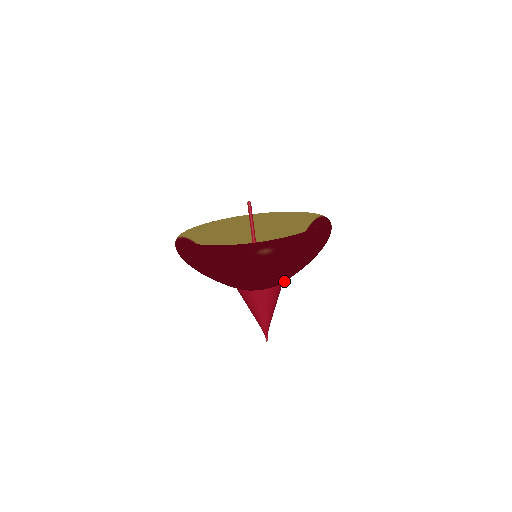
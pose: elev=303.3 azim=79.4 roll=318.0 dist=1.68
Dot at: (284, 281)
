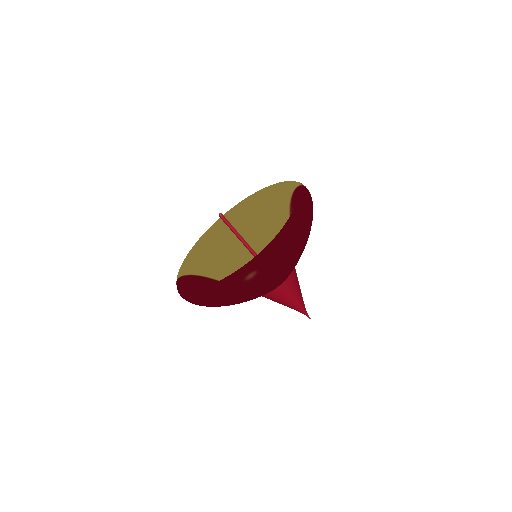
Dot at: occluded
